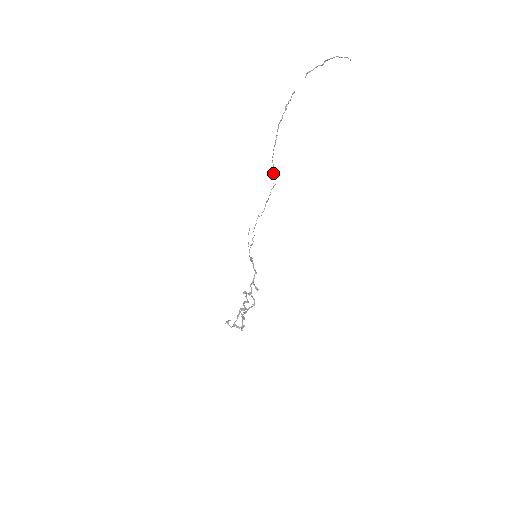
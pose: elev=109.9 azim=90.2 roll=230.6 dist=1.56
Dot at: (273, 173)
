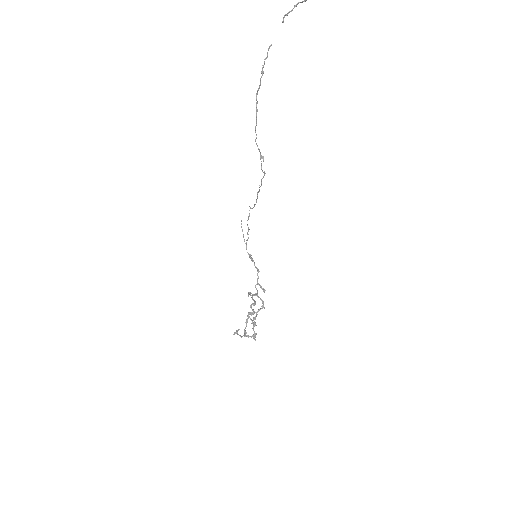
Dot at: (260, 159)
